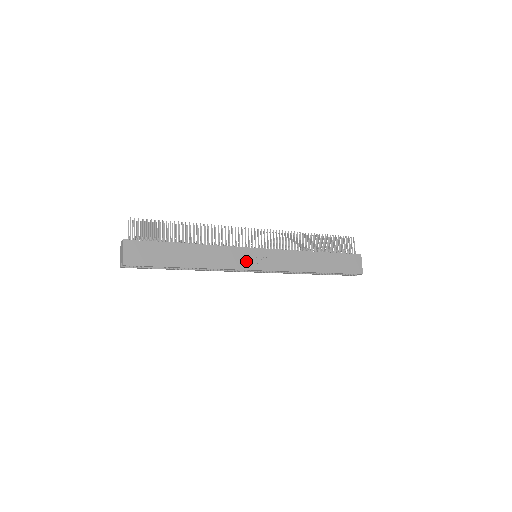
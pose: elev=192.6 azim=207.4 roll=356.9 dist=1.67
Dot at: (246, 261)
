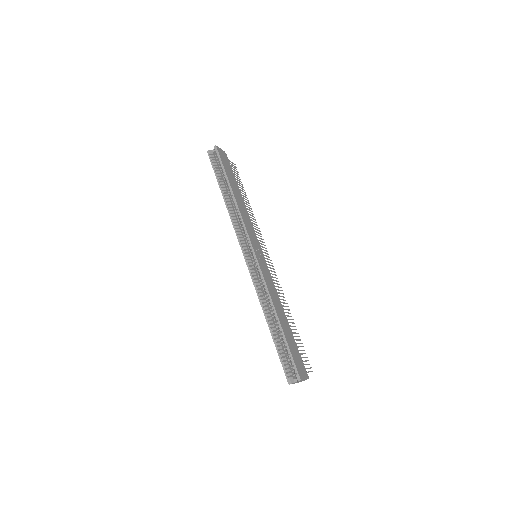
Dot at: (253, 240)
